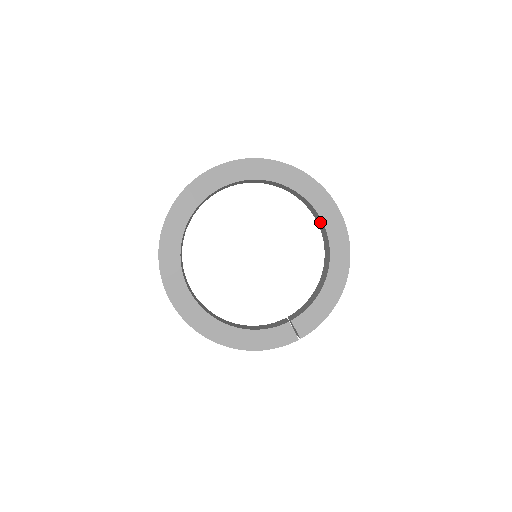
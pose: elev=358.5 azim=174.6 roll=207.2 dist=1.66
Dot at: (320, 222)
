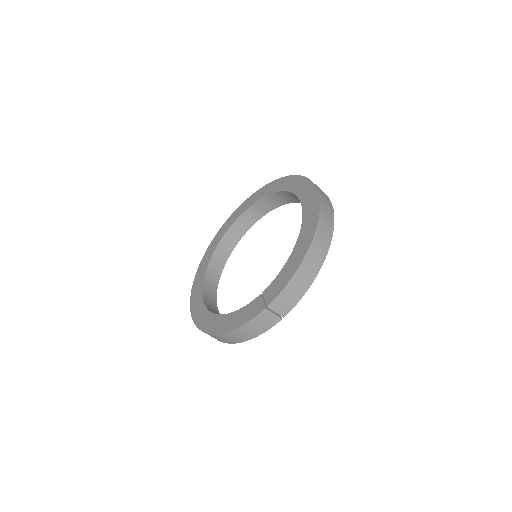
Dot at: occluded
